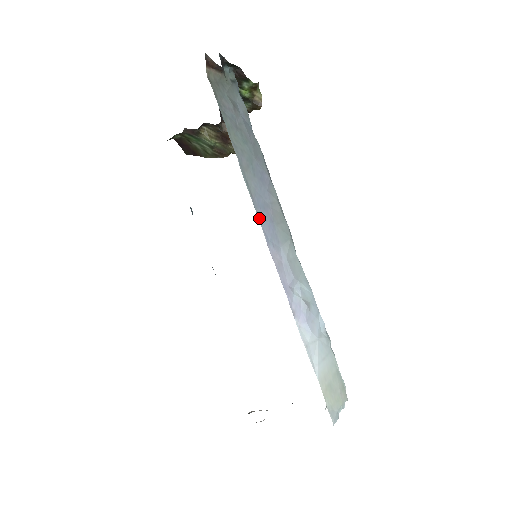
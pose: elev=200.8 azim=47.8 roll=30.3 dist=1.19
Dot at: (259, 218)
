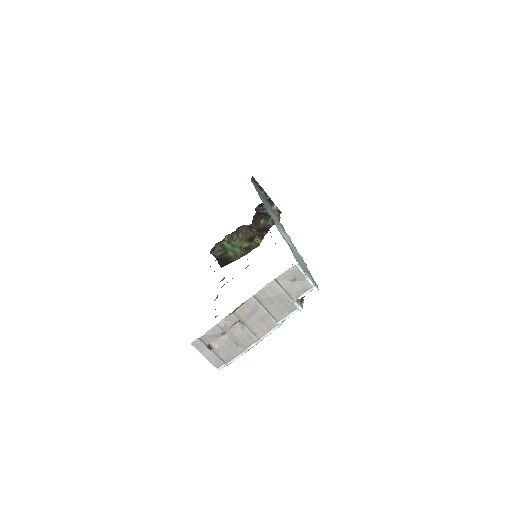
Dot at: (264, 204)
